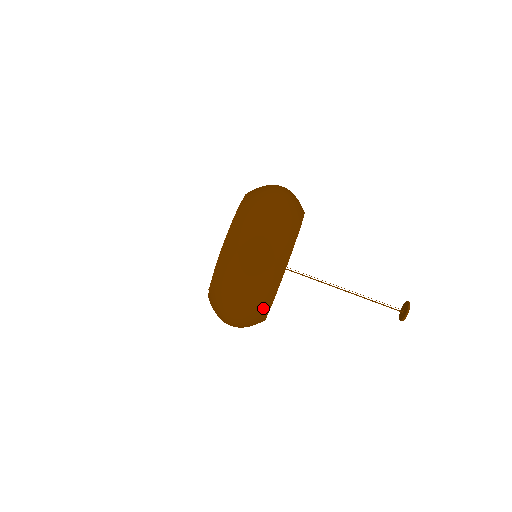
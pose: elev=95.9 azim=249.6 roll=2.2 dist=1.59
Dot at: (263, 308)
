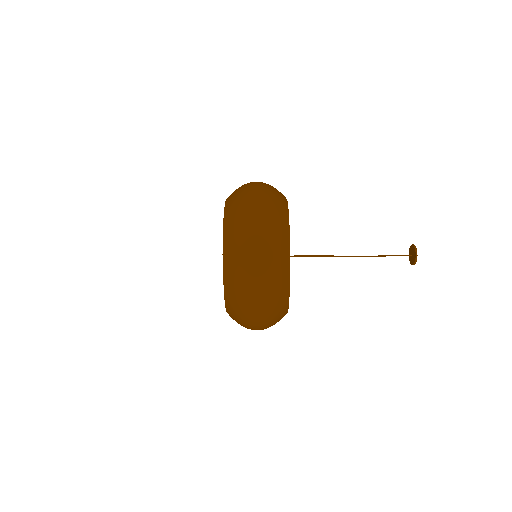
Dot at: occluded
